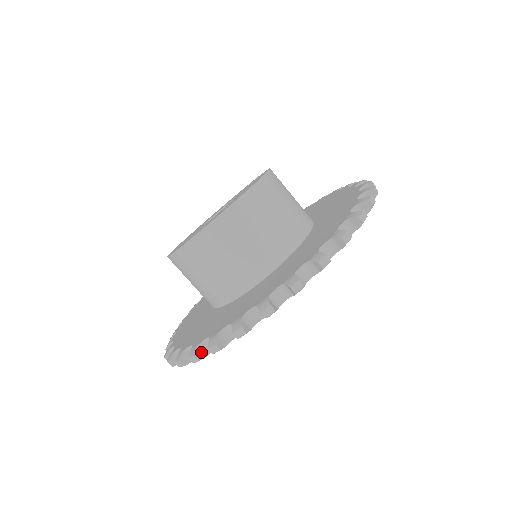
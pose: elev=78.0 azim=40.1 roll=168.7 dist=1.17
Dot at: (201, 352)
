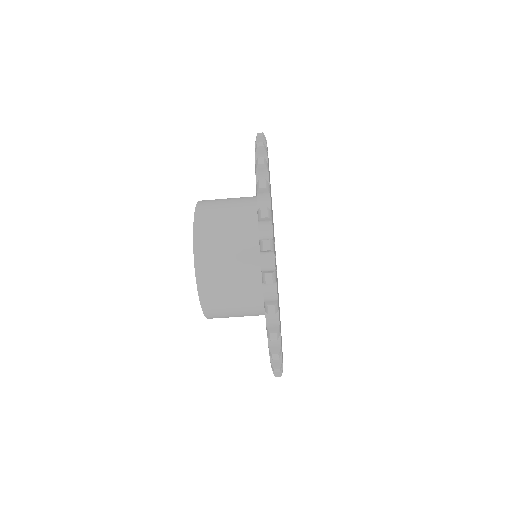
Dot at: occluded
